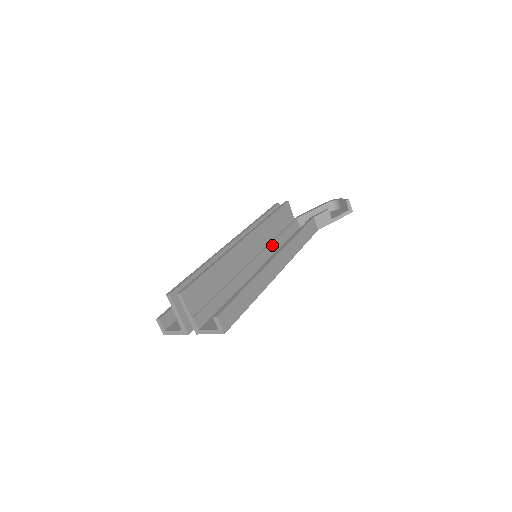
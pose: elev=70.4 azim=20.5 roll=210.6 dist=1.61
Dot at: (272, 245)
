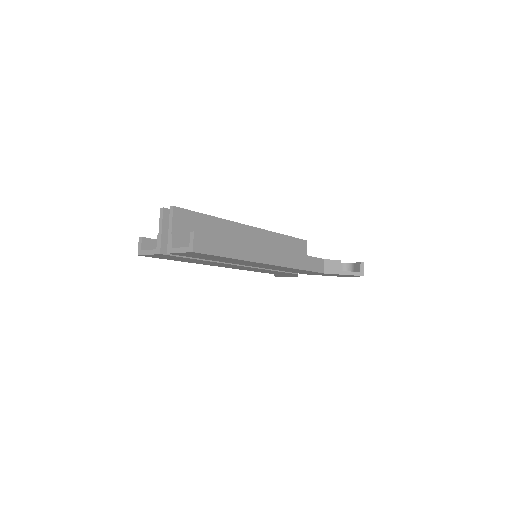
Dot at: occluded
